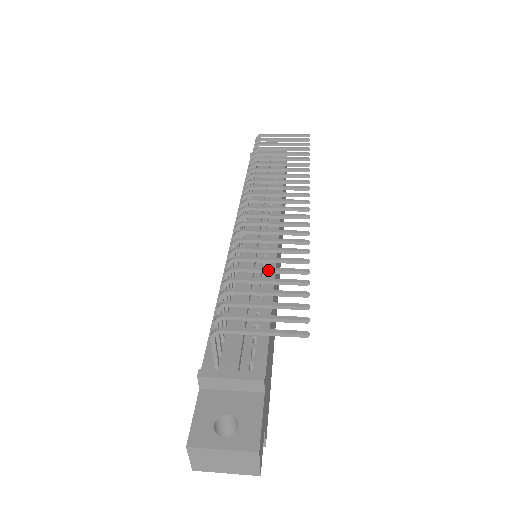
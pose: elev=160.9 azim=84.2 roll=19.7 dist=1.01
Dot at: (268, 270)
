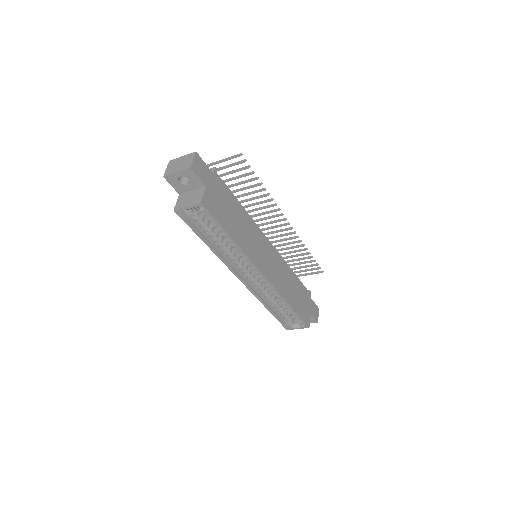
Dot at: (245, 187)
